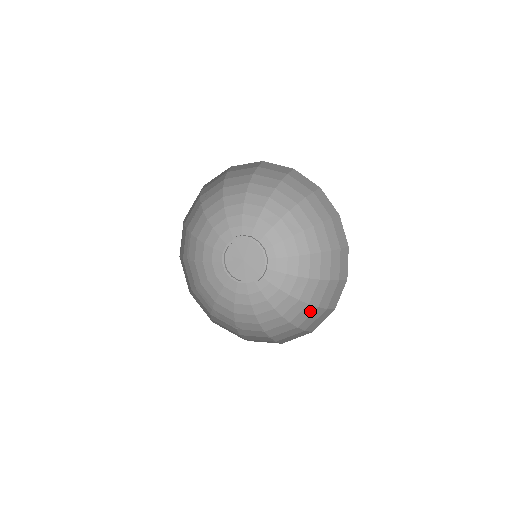
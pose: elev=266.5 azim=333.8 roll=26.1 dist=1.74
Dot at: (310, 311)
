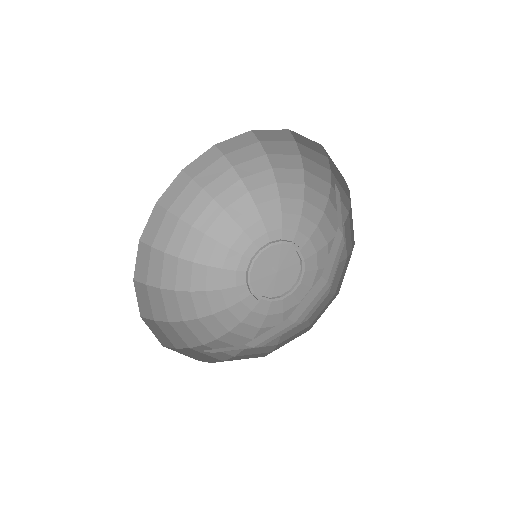
Dot at: (256, 356)
